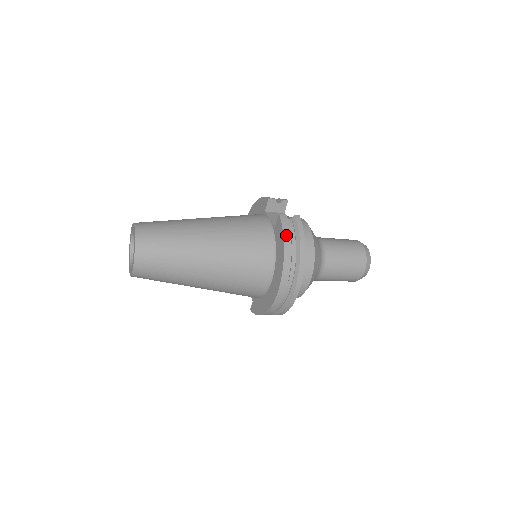
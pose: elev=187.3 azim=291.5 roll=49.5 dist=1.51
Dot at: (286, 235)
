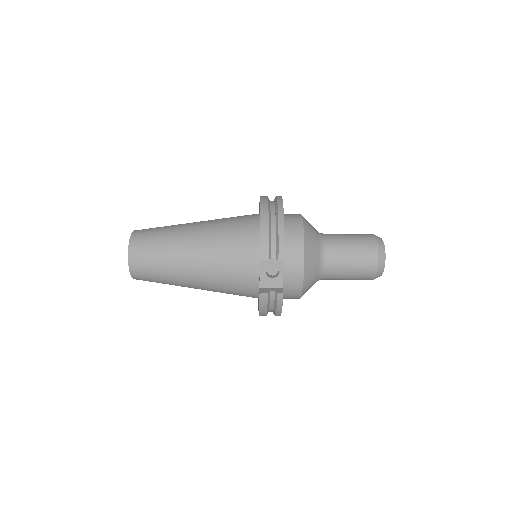
Dot at: occluded
